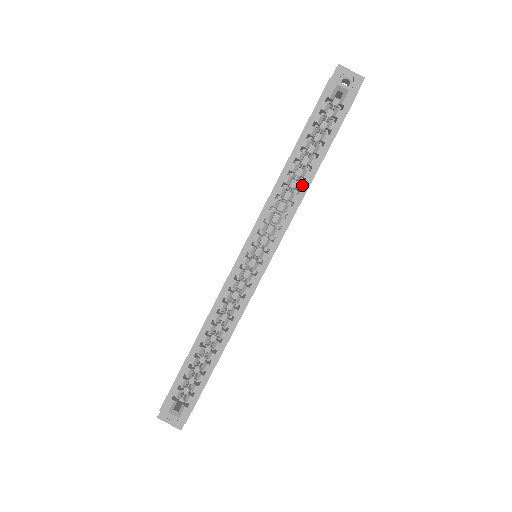
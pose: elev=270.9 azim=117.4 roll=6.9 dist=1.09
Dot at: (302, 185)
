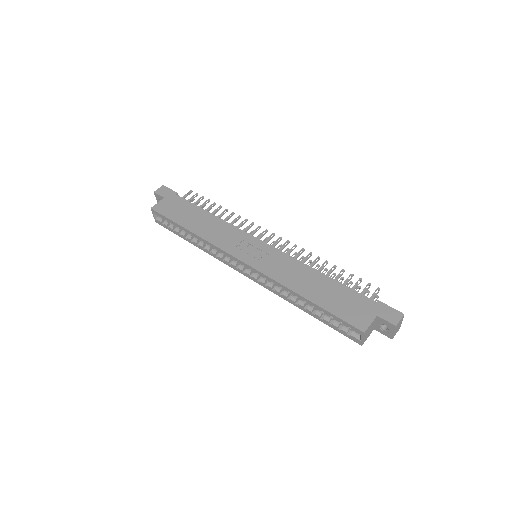
Dot at: (294, 302)
